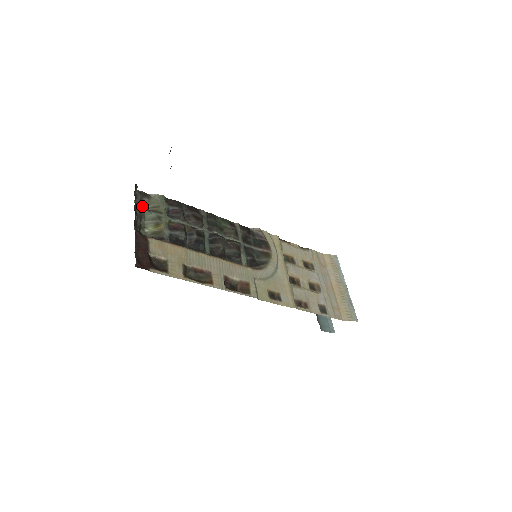
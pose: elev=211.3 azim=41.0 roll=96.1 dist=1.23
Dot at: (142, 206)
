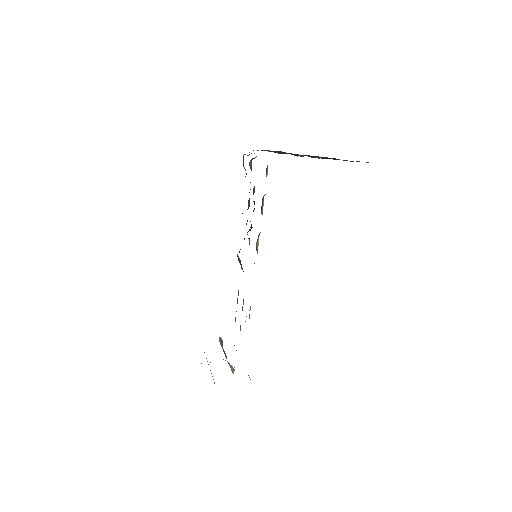
Dot at: occluded
